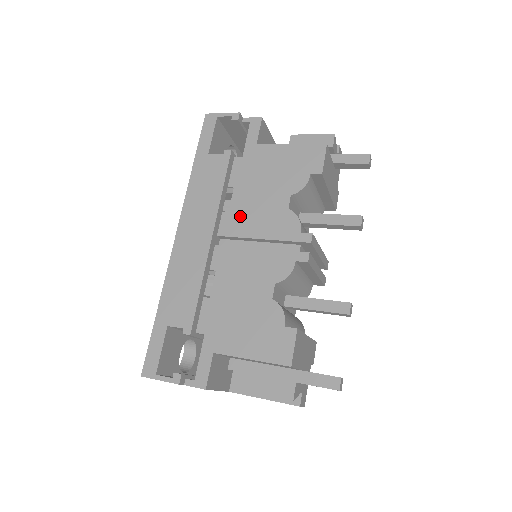
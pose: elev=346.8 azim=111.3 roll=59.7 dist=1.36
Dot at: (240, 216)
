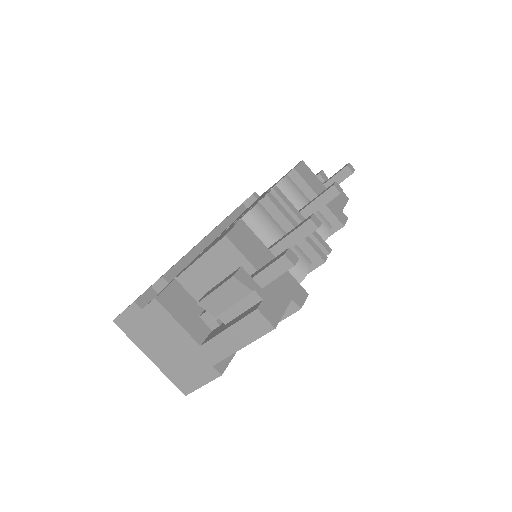
Dot at: occluded
